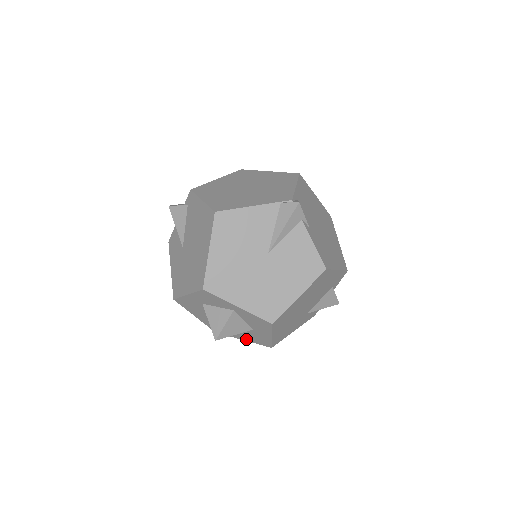
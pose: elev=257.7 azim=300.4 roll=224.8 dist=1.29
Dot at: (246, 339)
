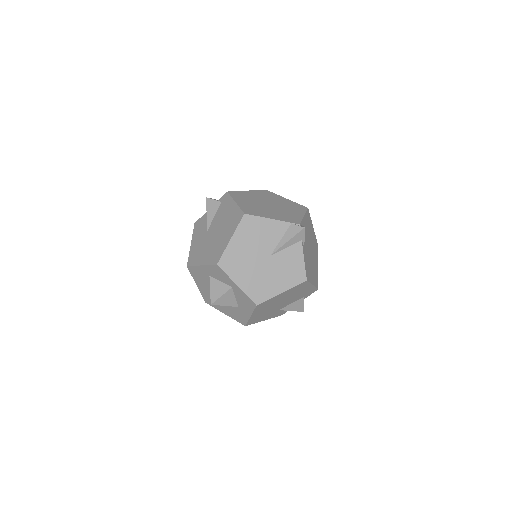
Dot at: (228, 314)
